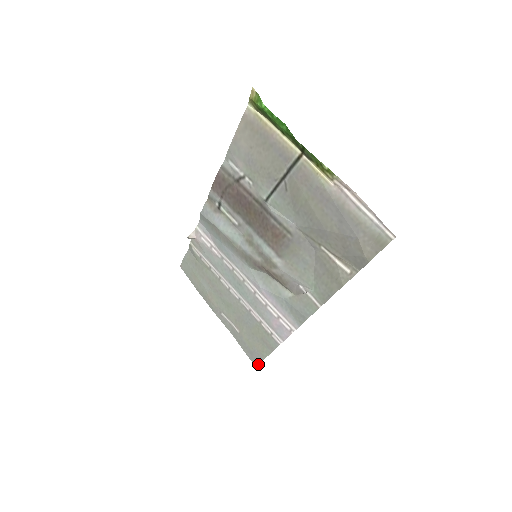
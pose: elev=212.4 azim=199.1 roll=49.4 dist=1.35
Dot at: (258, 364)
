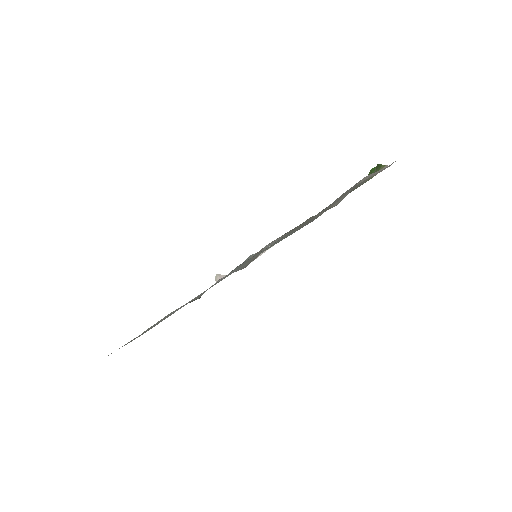
Dot at: occluded
